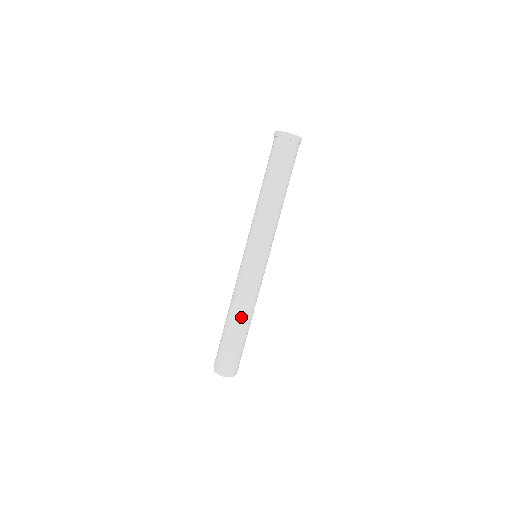
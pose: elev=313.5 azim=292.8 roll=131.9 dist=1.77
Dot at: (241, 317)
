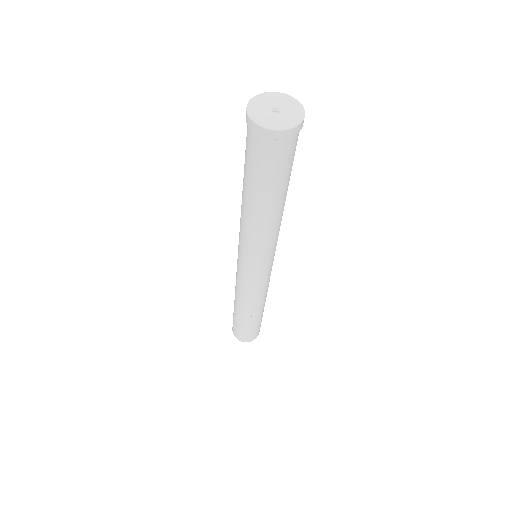
Dot at: (247, 311)
